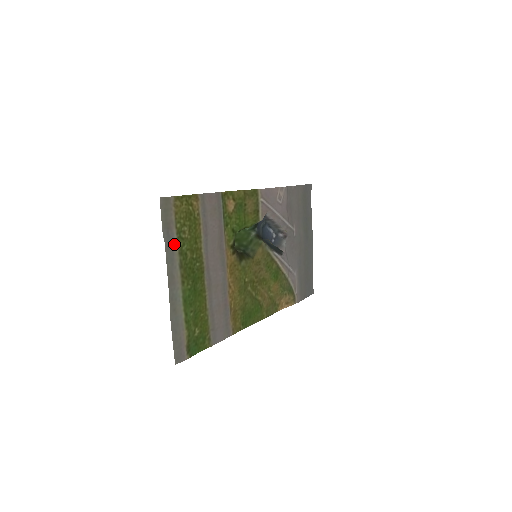
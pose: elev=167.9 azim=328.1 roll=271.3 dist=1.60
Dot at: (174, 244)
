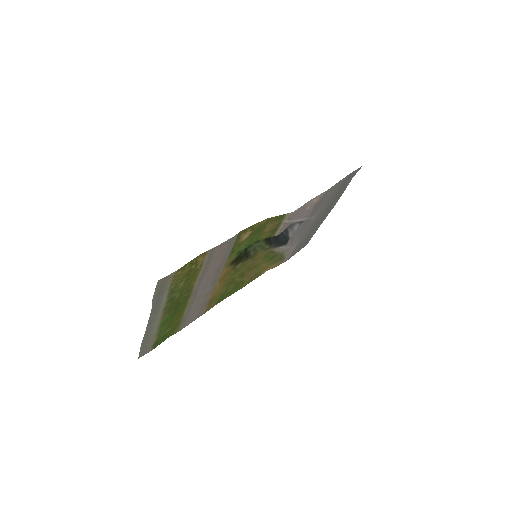
Dot at: (163, 300)
